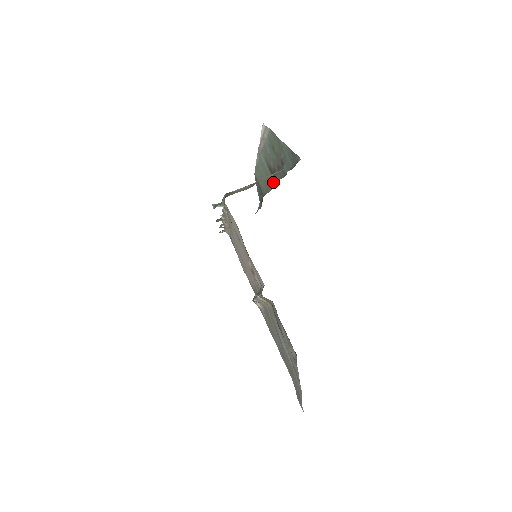
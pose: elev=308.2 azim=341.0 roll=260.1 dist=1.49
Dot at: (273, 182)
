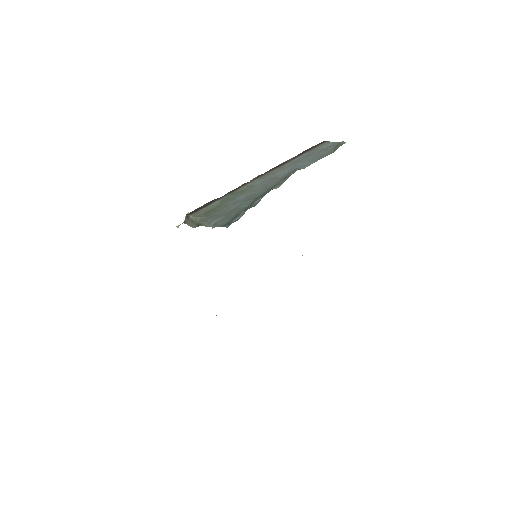
Dot at: occluded
